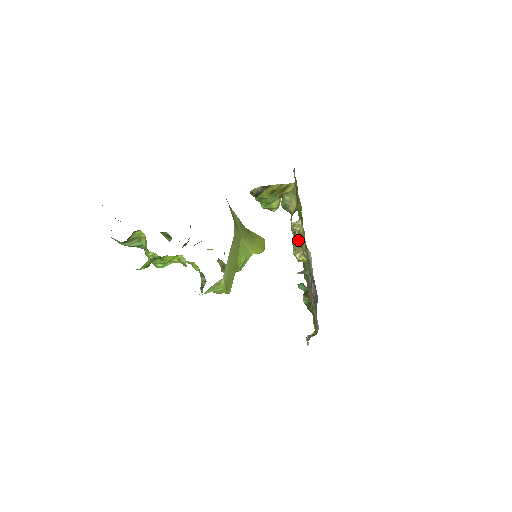
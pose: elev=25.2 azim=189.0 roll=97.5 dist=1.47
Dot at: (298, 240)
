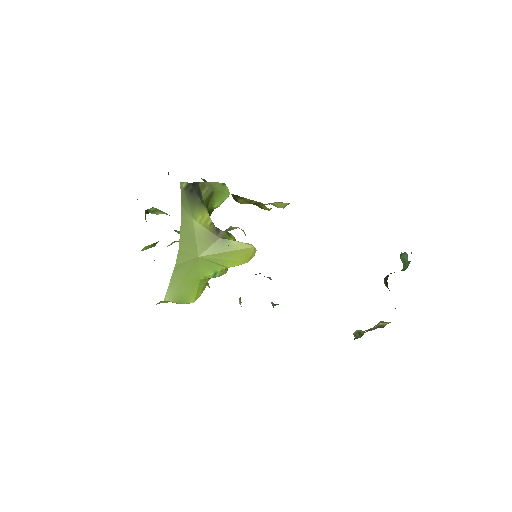
Dot at: occluded
